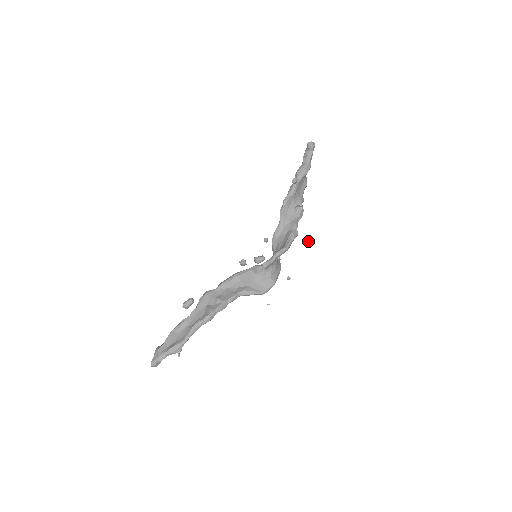
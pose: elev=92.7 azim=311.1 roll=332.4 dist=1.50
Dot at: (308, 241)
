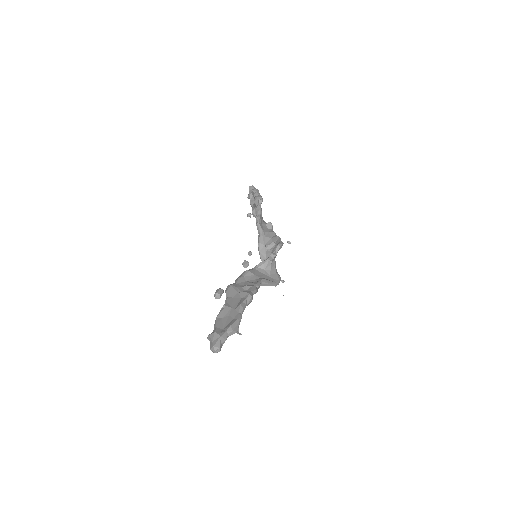
Dot at: occluded
